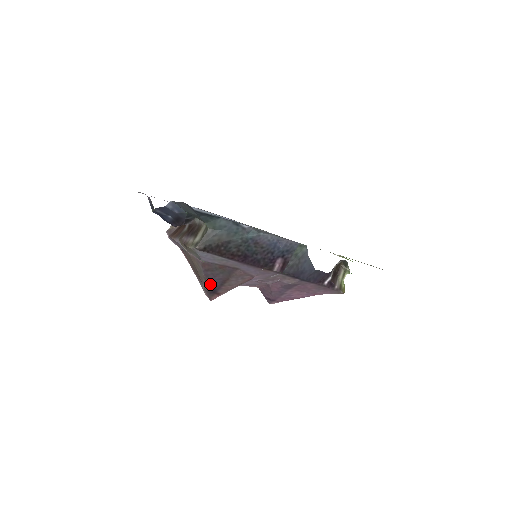
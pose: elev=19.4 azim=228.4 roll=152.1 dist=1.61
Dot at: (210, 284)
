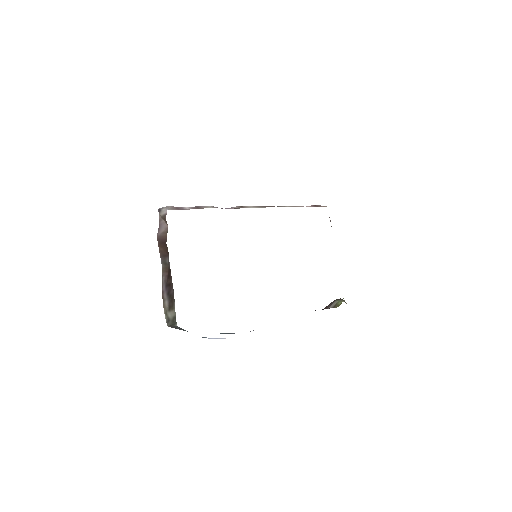
Dot at: occluded
